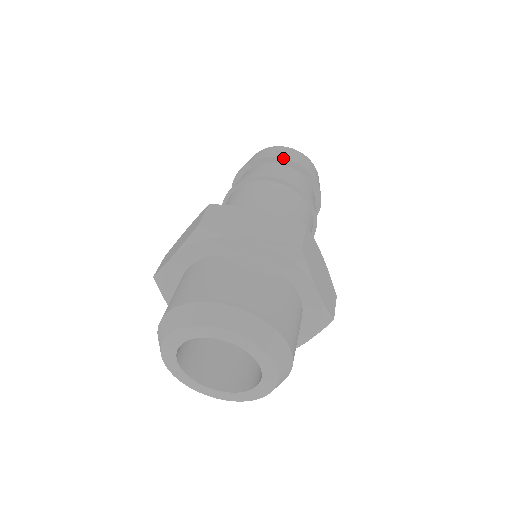
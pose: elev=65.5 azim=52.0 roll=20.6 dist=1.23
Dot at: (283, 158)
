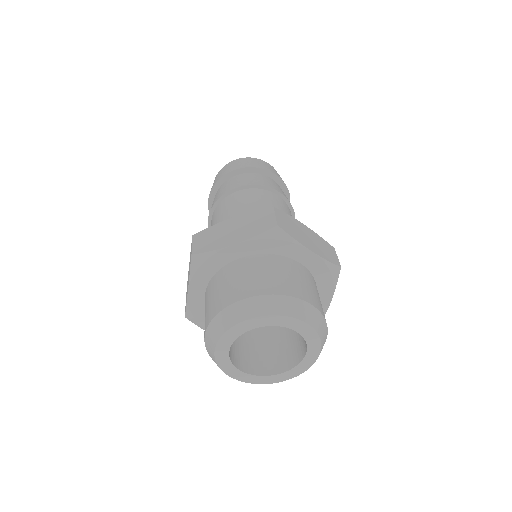
Dot at: (235, 170)
